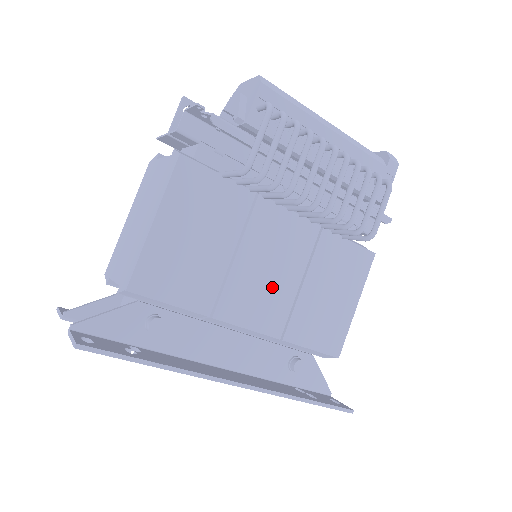
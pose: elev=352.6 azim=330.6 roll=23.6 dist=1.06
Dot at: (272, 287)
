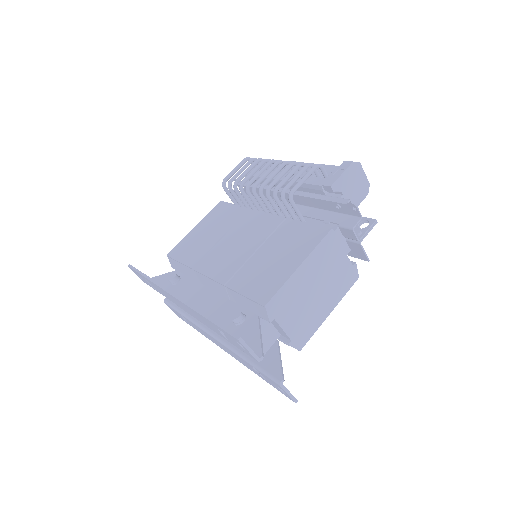
Dot at: (235, 253)
